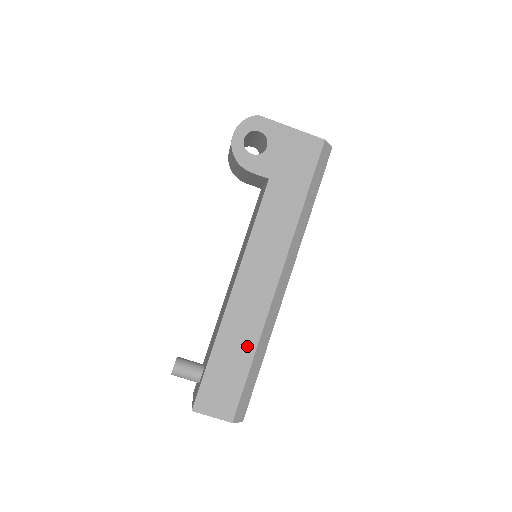
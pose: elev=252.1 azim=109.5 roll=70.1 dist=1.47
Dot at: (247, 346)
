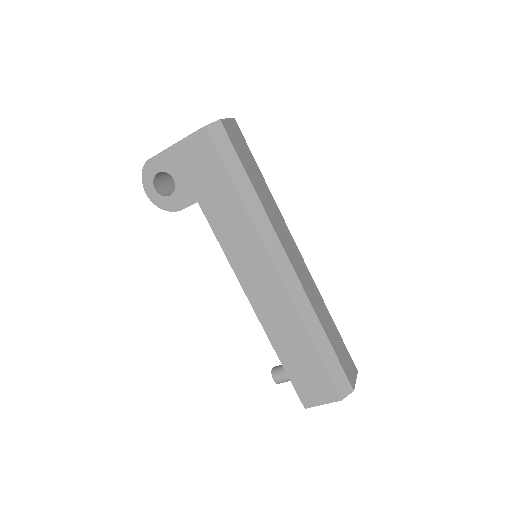
Dot at: (300, 339)
